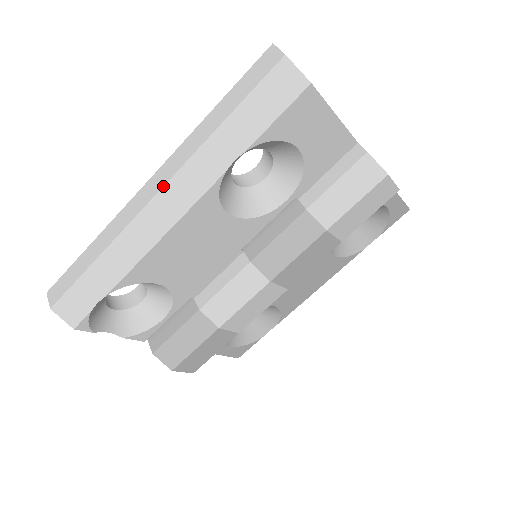
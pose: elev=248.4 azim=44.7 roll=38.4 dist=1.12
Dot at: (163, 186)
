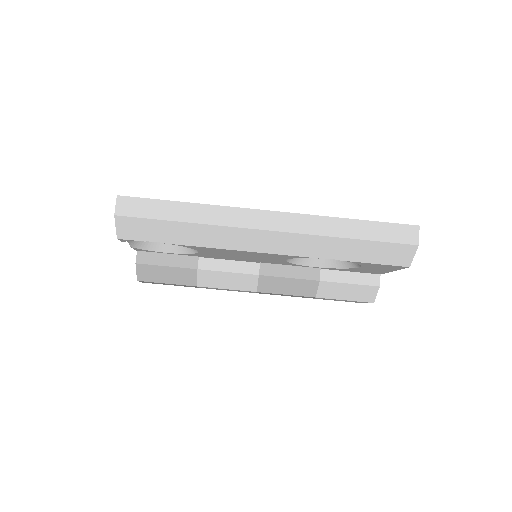
Dot at: (279, 231)
